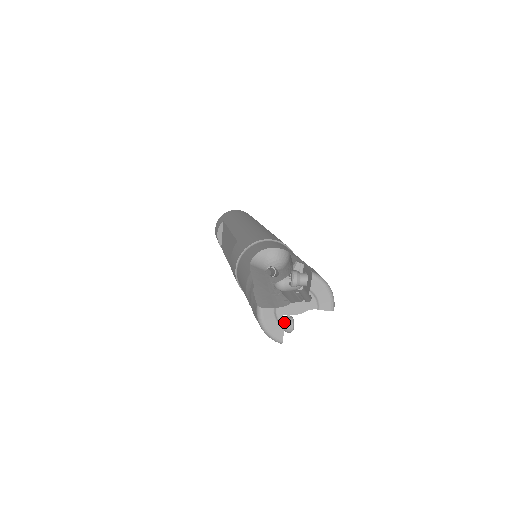
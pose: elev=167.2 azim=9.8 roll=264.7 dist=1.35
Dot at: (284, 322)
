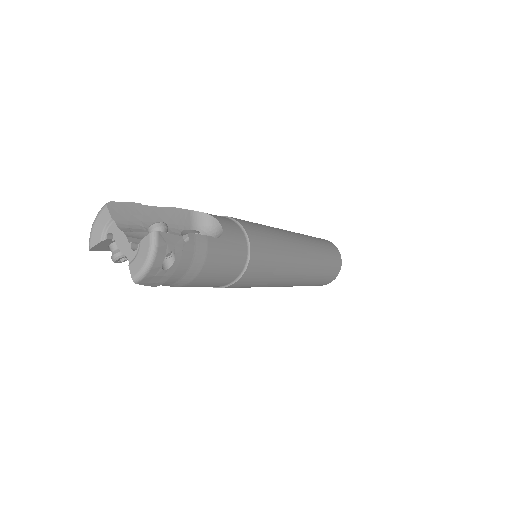
Dot at: (117, 247)
